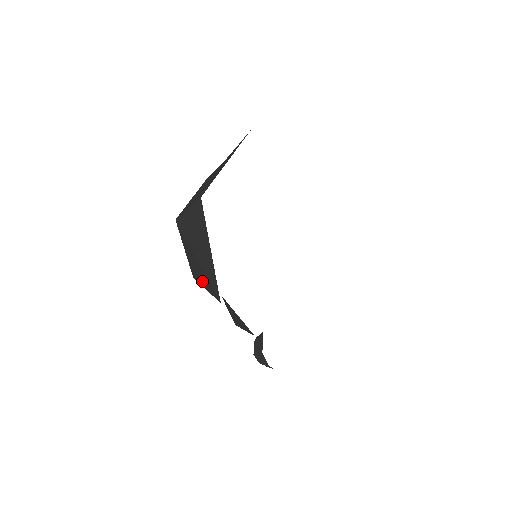
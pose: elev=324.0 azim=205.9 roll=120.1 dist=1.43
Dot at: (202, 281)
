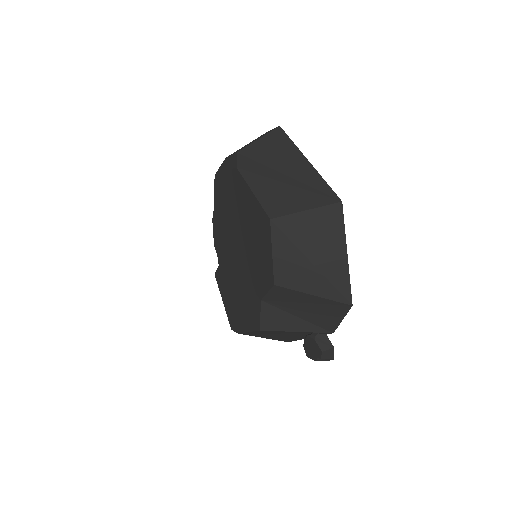
Dot at: (309, 287)
